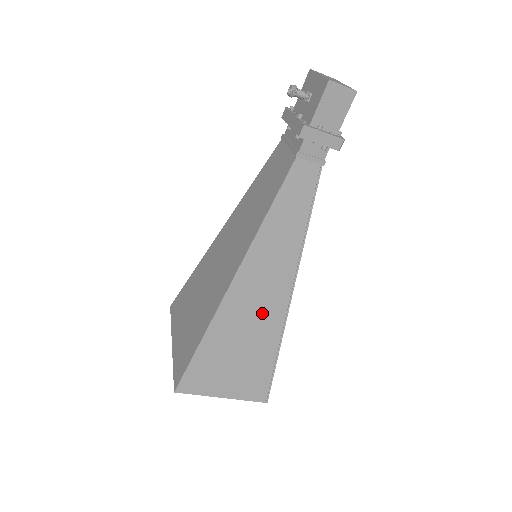
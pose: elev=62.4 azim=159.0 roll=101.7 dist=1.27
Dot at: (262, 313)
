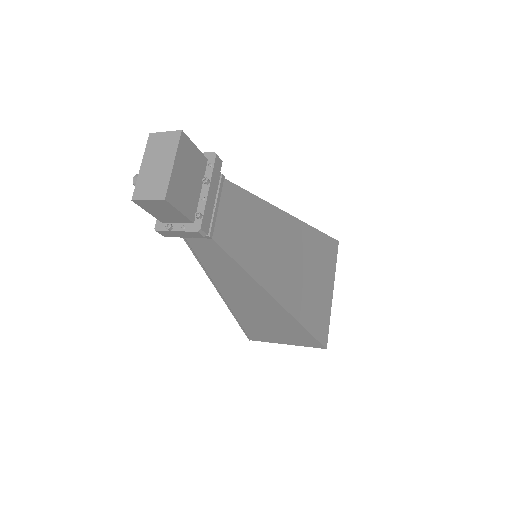
Dot at: (267, 313)
